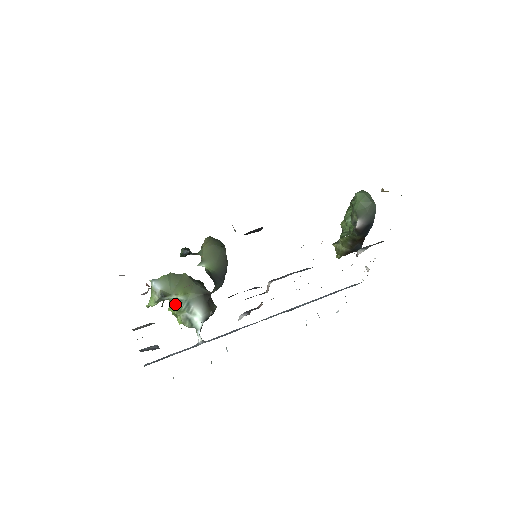
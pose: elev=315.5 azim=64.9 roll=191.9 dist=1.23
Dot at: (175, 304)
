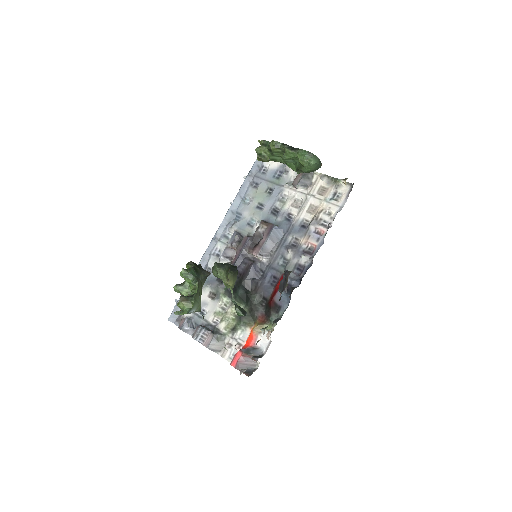
Dot at: occluded
